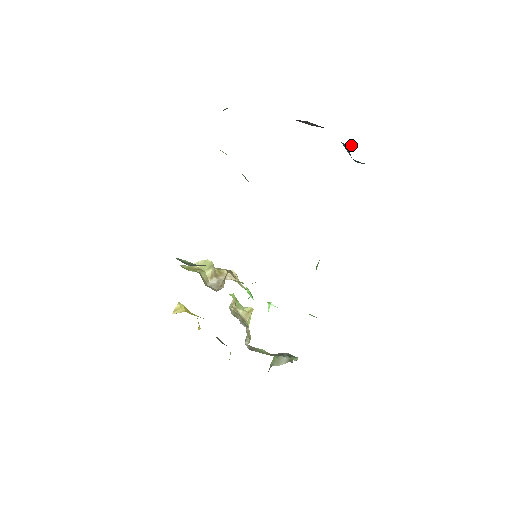
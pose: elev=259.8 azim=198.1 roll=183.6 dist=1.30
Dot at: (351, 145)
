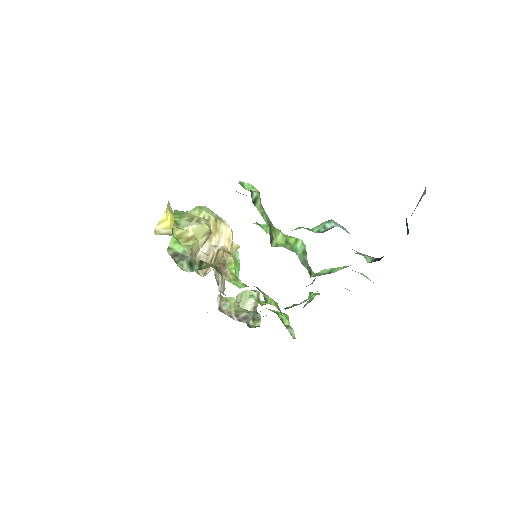
Dot at: (421, 196)
